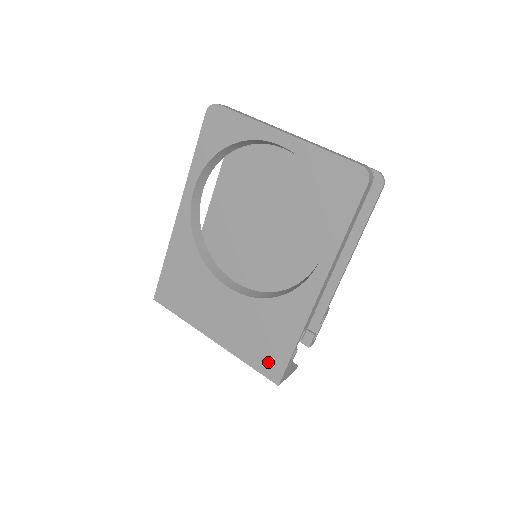
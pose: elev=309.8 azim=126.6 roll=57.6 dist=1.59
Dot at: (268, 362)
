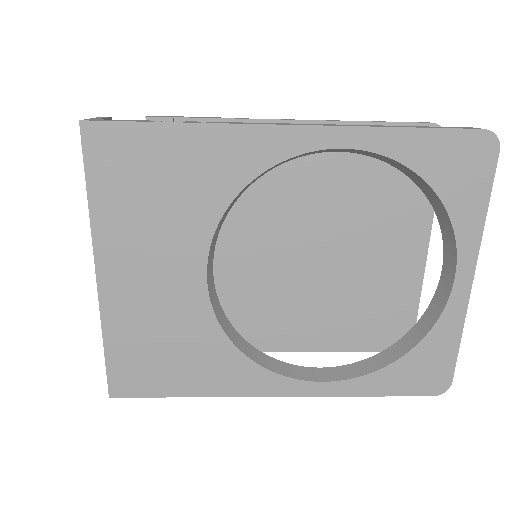
Dot at: (133, 373)
